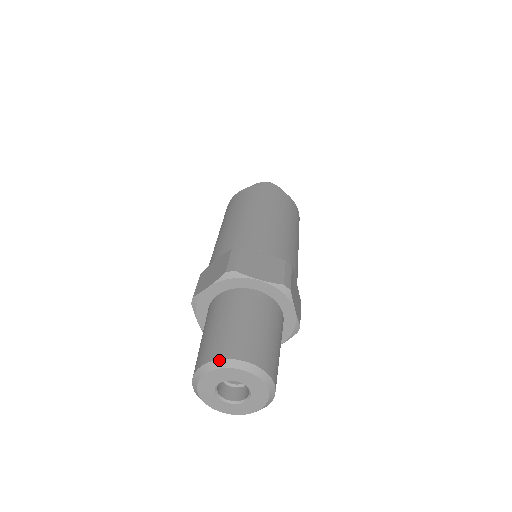
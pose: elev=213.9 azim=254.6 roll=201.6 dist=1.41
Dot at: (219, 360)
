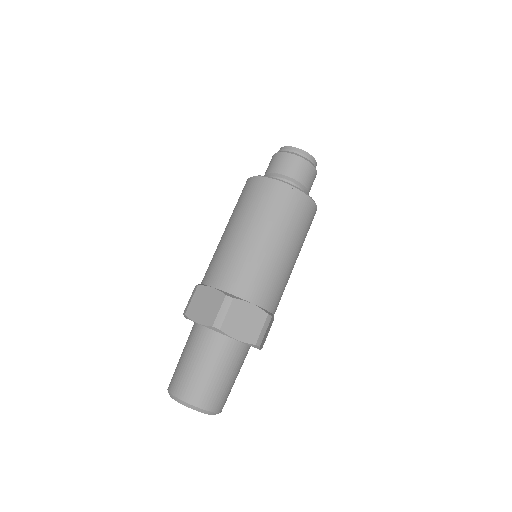
Dot at: (168, 391)
